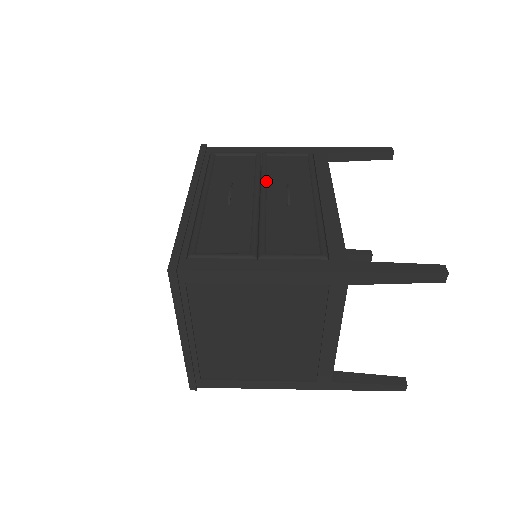
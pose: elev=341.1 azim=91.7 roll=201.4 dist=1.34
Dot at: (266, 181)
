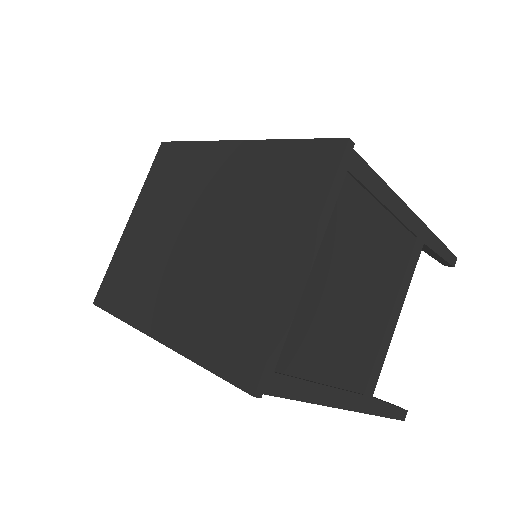
Dot at: occluded
